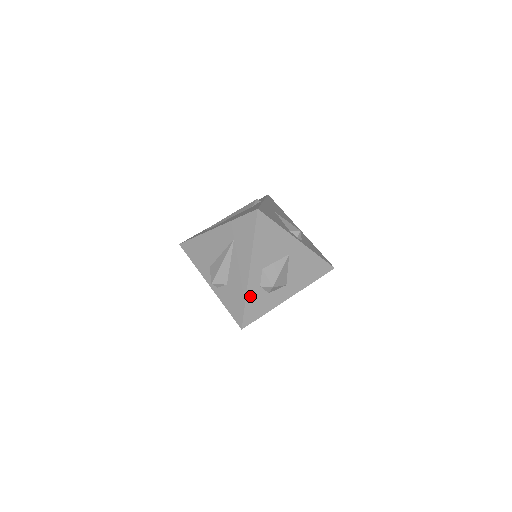
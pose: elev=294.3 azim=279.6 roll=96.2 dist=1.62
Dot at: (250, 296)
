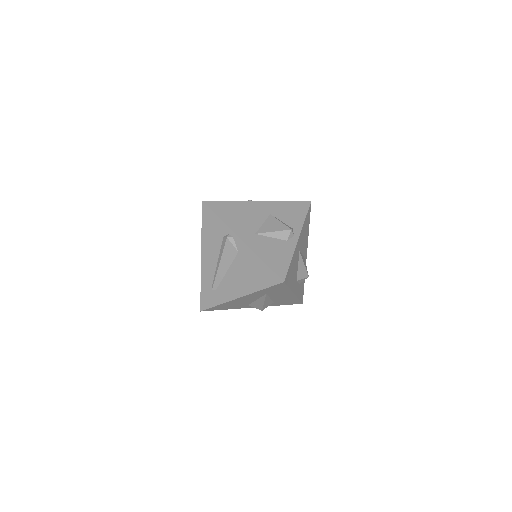
Dot at: (299, 294)
